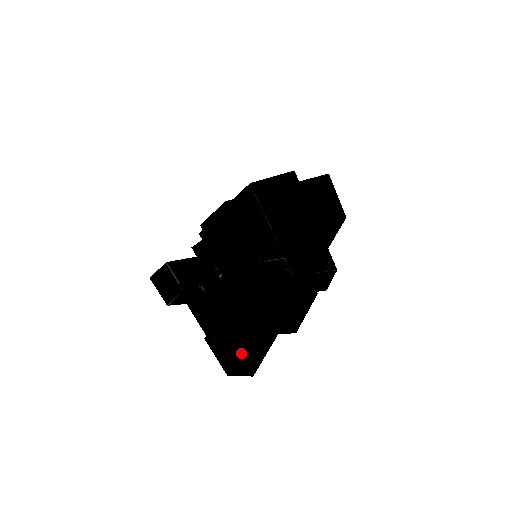
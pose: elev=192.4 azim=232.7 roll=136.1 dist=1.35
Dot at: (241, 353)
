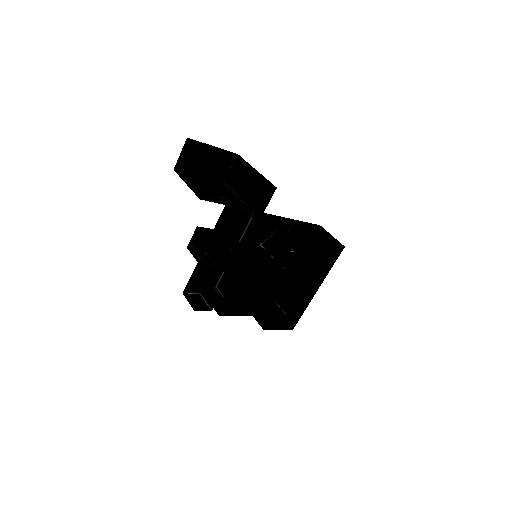
Dot at: (206, 236)
